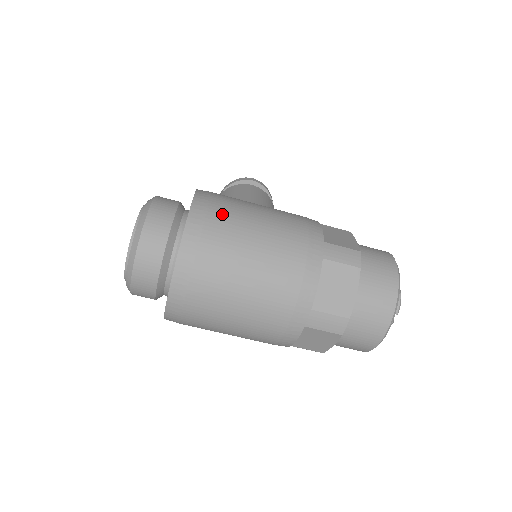
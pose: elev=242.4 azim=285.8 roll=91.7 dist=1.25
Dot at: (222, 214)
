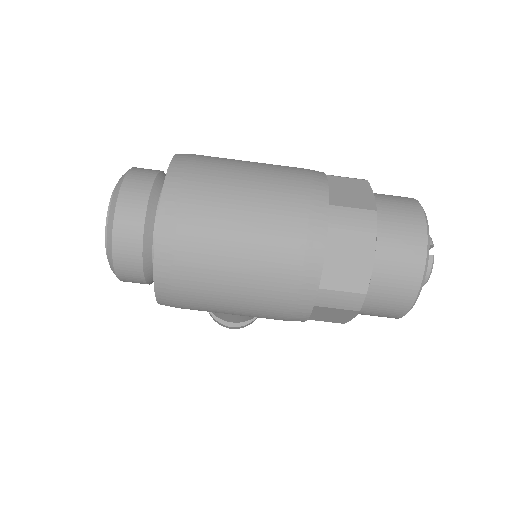
Dot at: occluded
